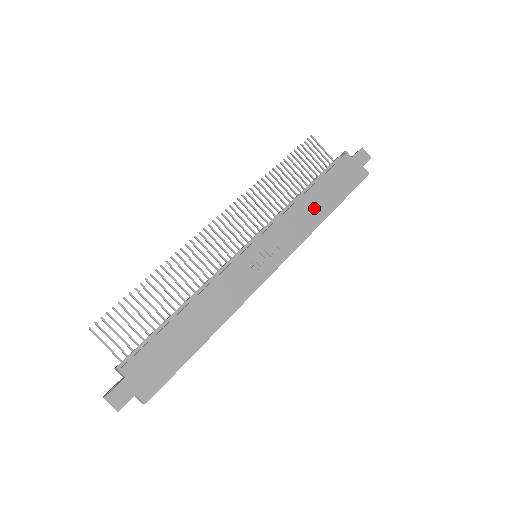
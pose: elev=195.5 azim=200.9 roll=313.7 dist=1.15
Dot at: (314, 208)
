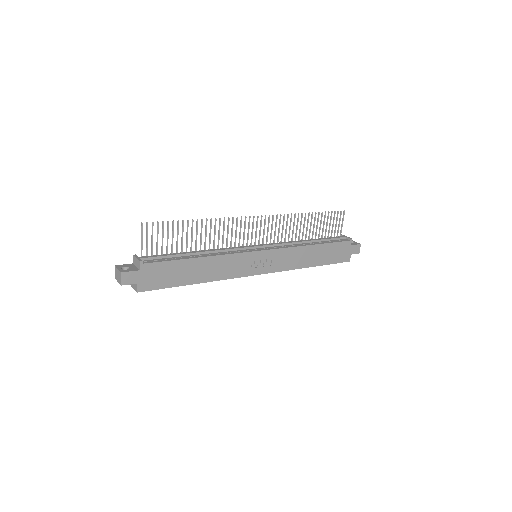
Dot at: (308, 257)
